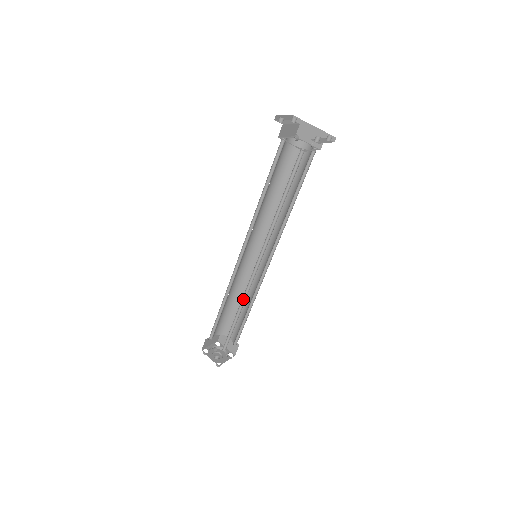
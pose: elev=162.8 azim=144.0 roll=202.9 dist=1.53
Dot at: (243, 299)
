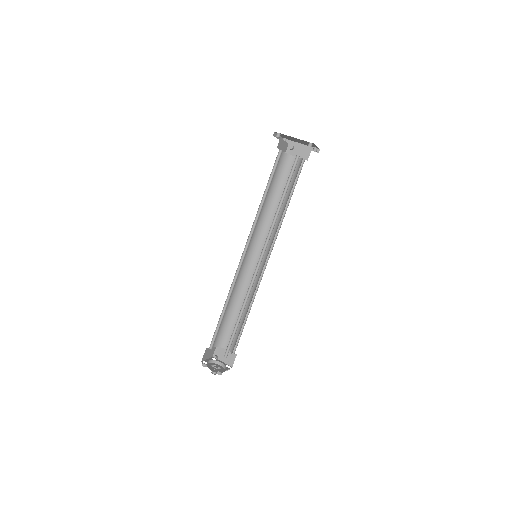
Dot at: (246, 297)
